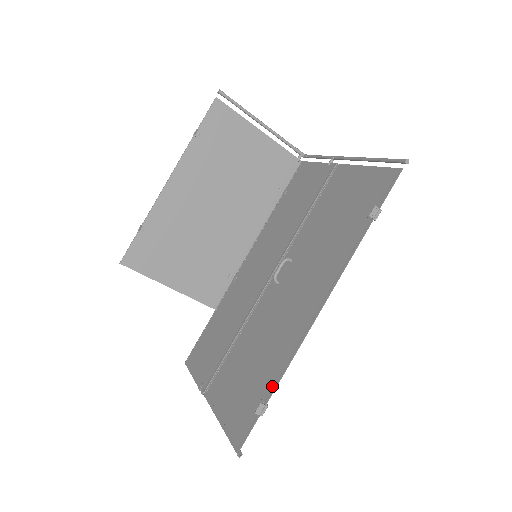
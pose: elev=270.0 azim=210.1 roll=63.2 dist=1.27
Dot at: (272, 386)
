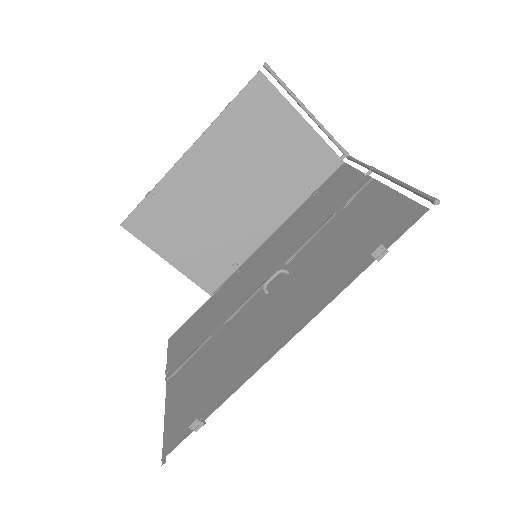
Dot at: (215, 405)
